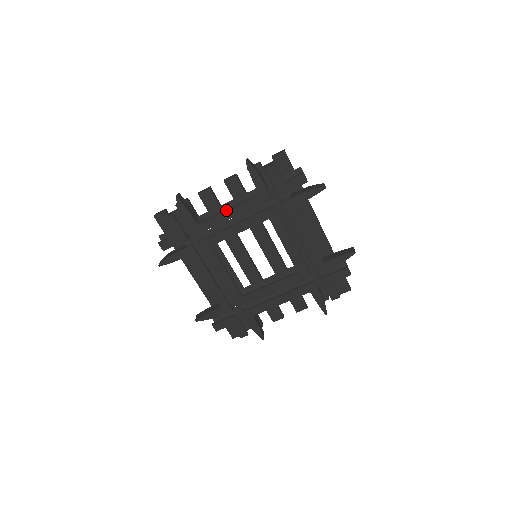
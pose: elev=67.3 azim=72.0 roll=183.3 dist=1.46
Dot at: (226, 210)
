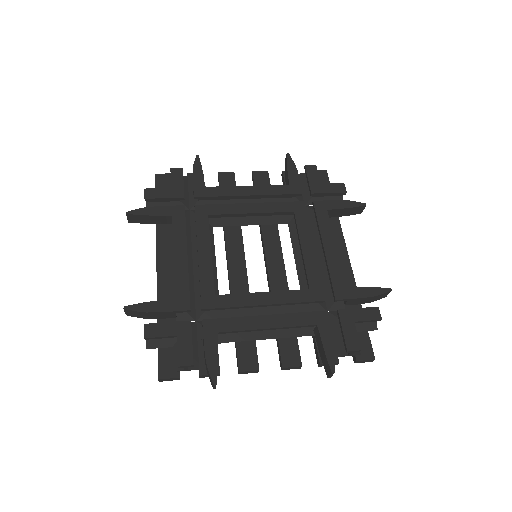
Dot at: (246, 186)
